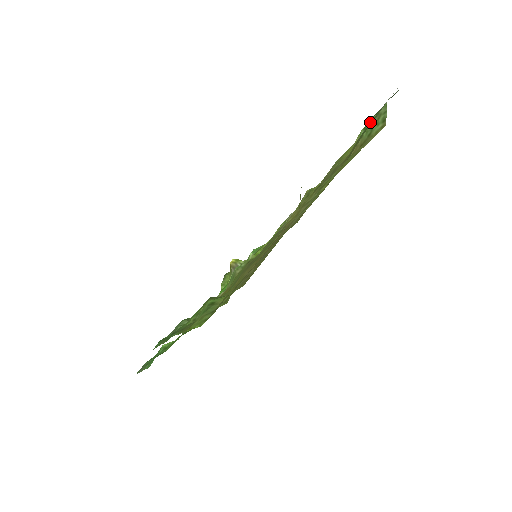
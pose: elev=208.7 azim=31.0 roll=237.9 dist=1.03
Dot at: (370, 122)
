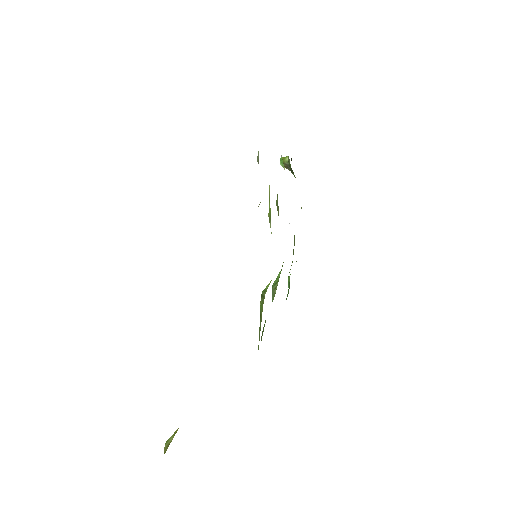
Dot at: occluded
